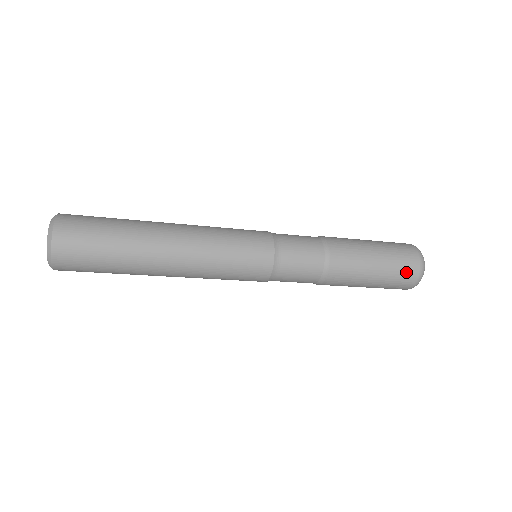
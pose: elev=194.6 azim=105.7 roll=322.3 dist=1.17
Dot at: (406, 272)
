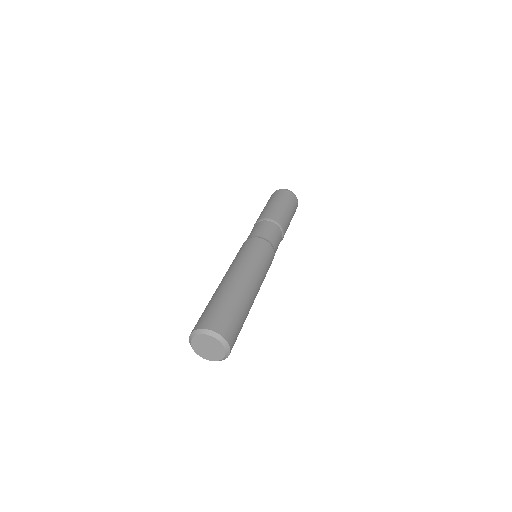
Dot at: occluded
